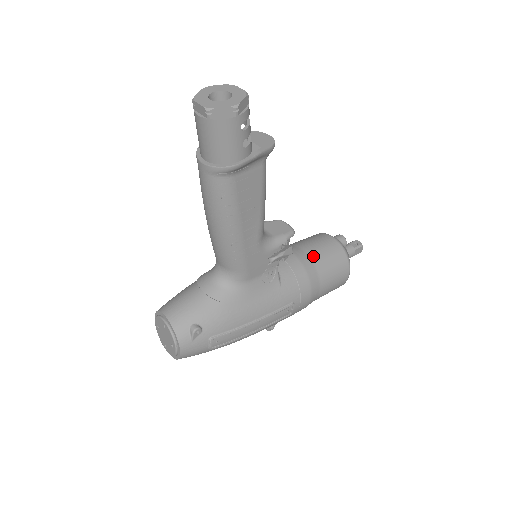
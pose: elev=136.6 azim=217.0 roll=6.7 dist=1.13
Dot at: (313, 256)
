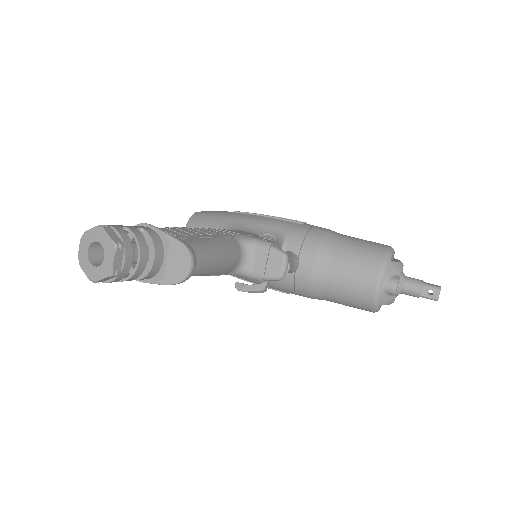
Dot at: (330, 283)
